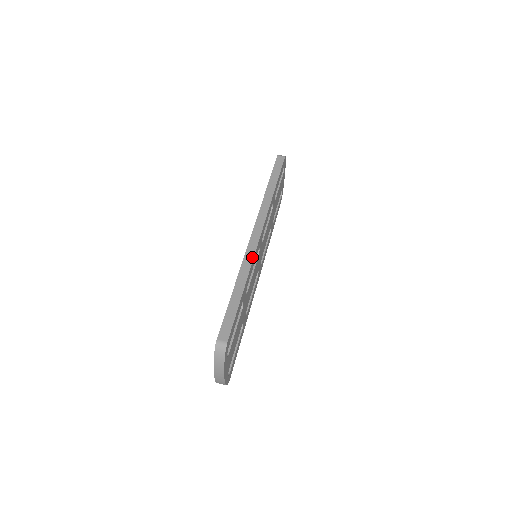
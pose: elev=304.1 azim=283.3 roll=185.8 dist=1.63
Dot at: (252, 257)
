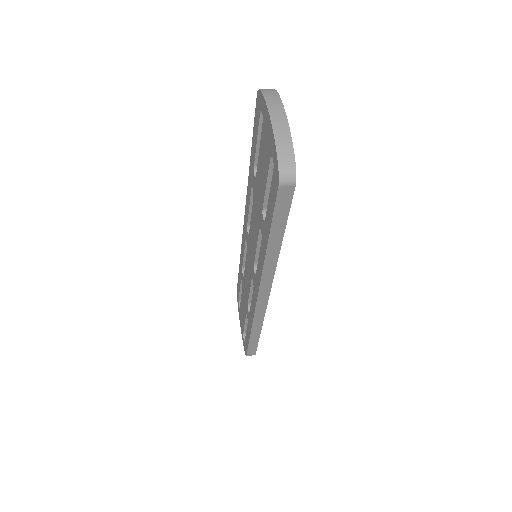
Dot at: occluded
